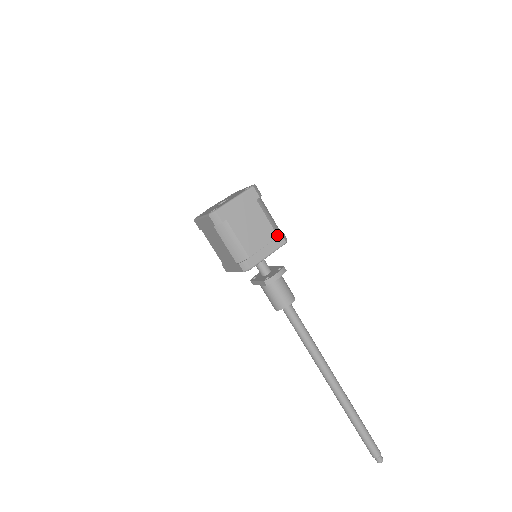
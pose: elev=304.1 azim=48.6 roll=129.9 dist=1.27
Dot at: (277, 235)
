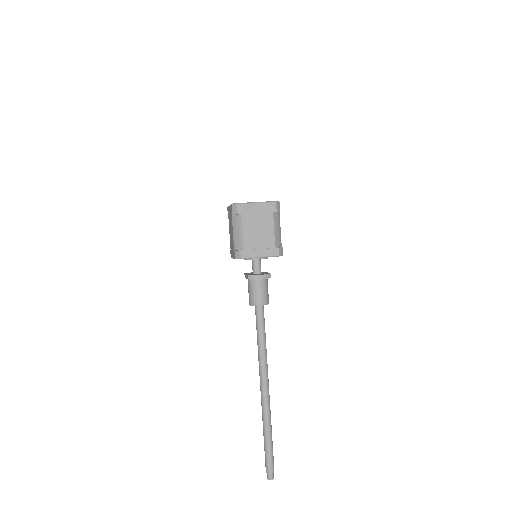
Dot at: (275, 246)
